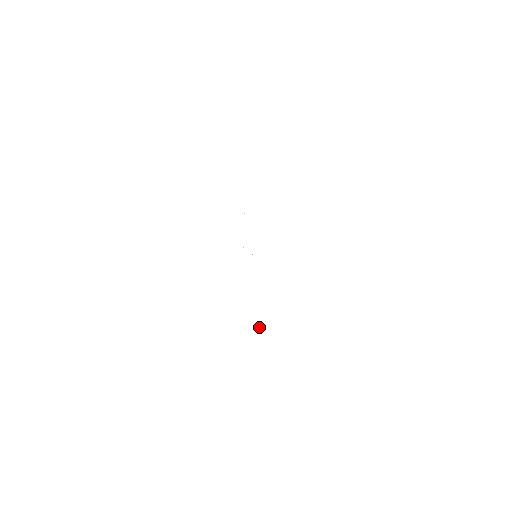
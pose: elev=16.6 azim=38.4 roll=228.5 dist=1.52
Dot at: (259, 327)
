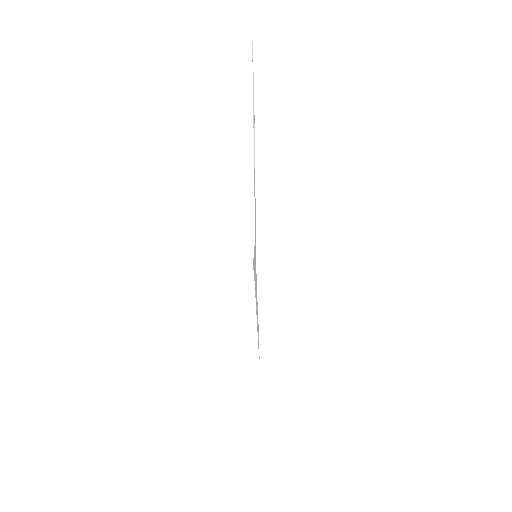
Dot at: (254, 176)
